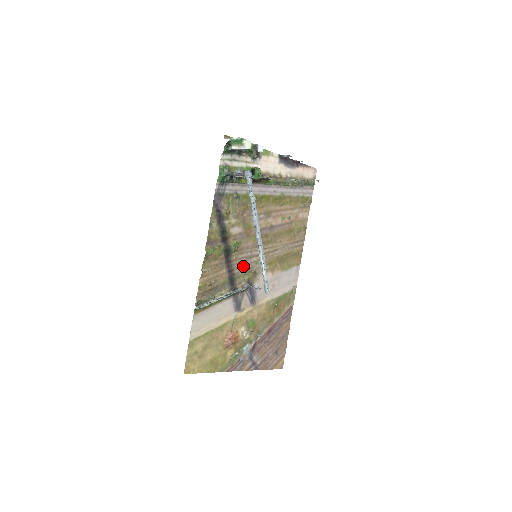
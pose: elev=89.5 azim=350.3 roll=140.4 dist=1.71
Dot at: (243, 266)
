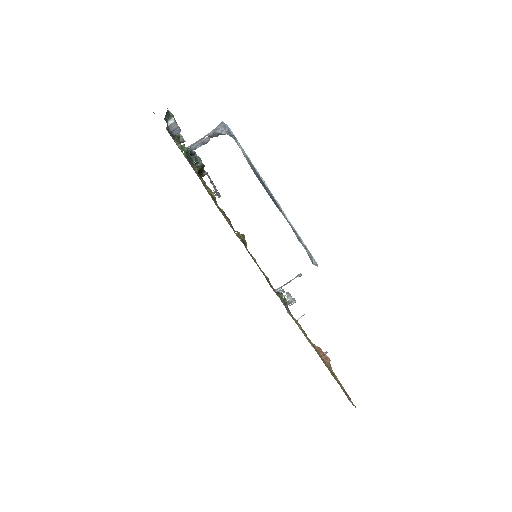
Dot at: occluded
